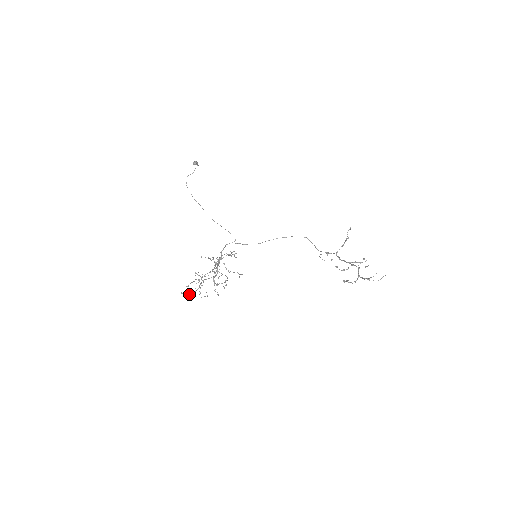
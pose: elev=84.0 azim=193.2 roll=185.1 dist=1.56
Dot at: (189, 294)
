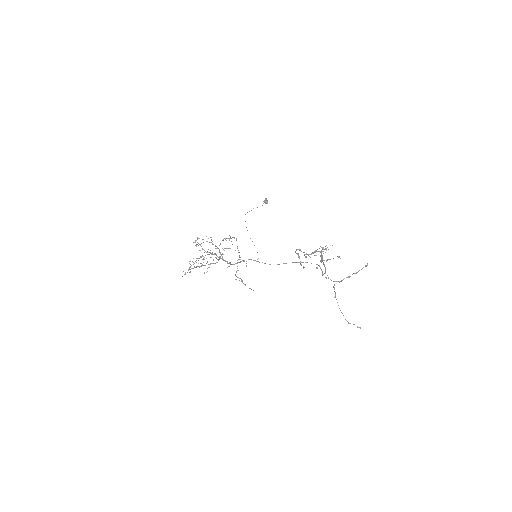
Dot at: occluded
